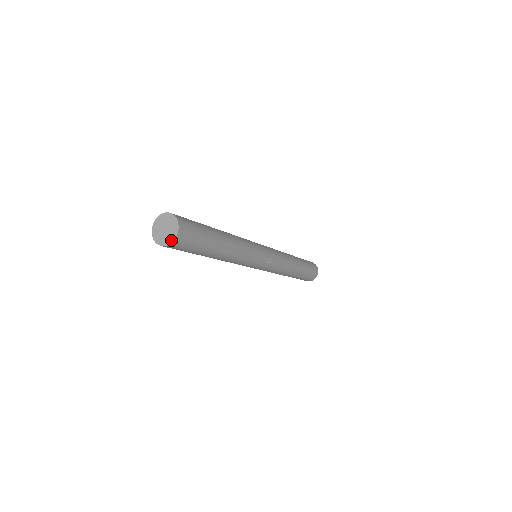
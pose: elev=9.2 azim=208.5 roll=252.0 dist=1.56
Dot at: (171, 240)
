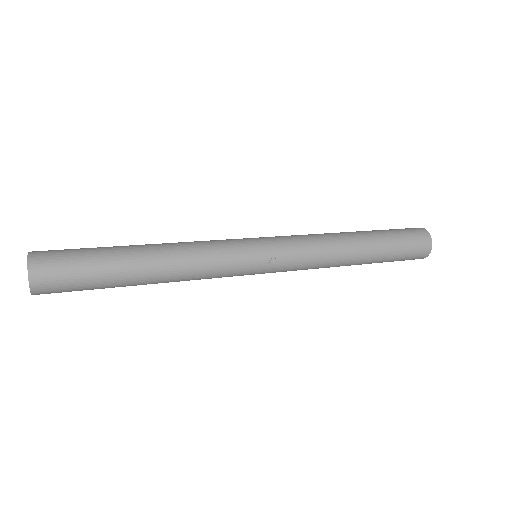
Dot at: (29, 287)
